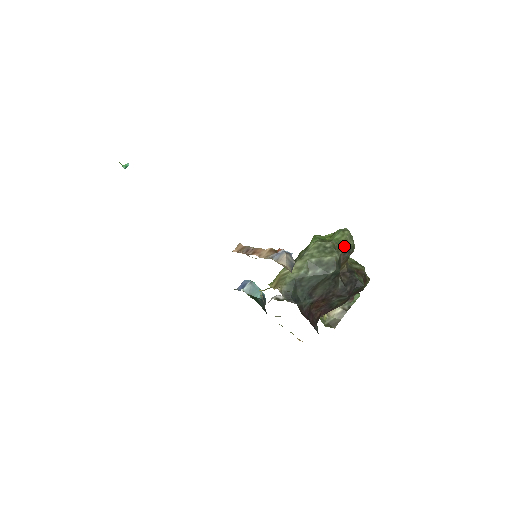
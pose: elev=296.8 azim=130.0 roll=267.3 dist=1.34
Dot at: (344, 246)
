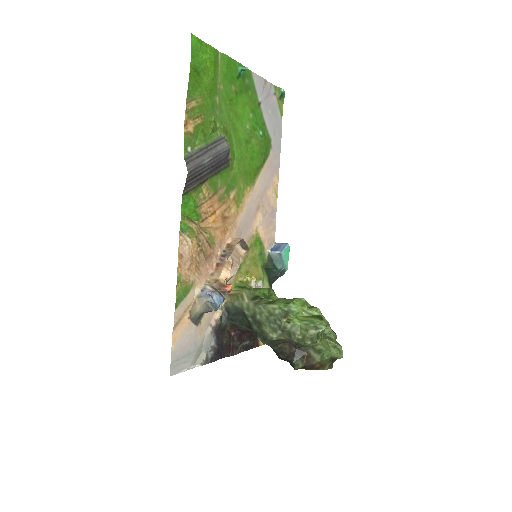
Dot at: (294, 338)
